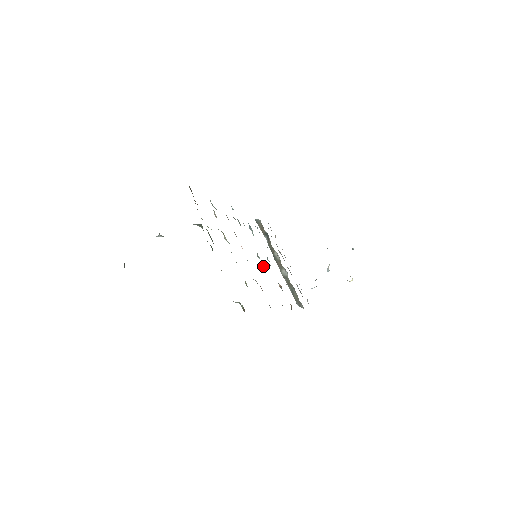
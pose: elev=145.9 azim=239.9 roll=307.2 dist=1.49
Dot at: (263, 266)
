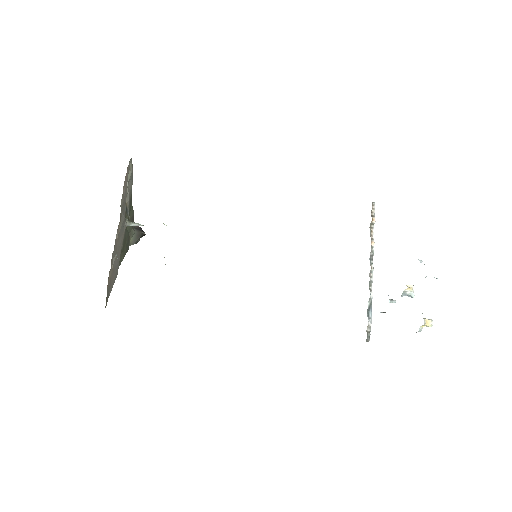
Dot at: occluded
